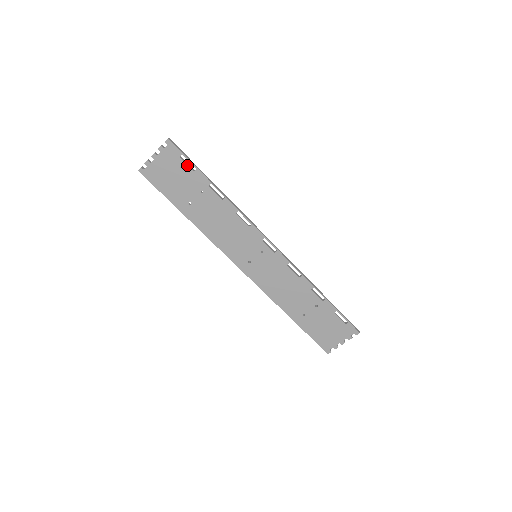
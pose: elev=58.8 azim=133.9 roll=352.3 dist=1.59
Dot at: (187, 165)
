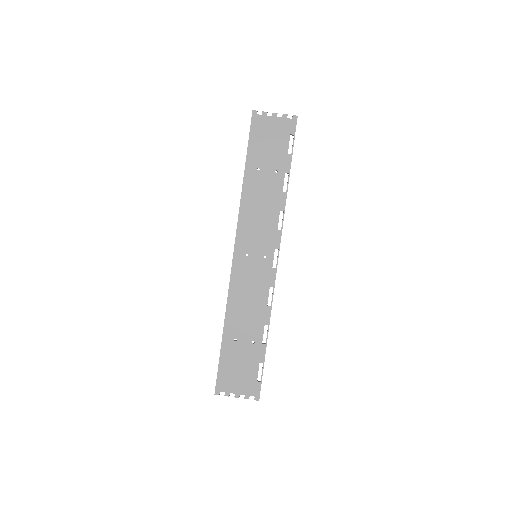
Dot at: occluded
